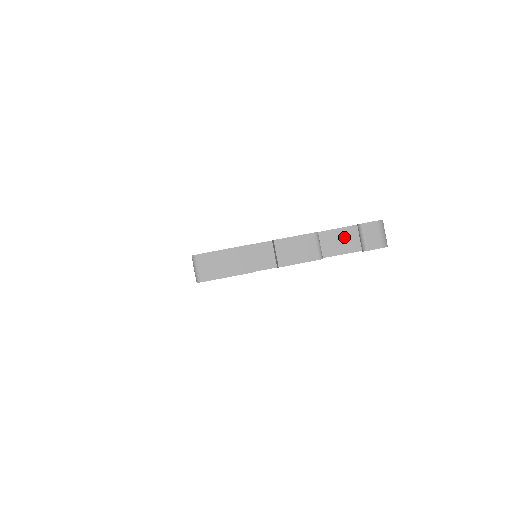
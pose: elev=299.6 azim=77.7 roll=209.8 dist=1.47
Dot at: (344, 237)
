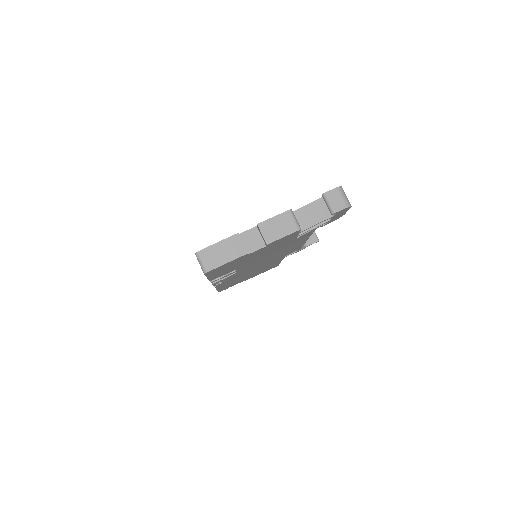
Dot at: (315, 209)
